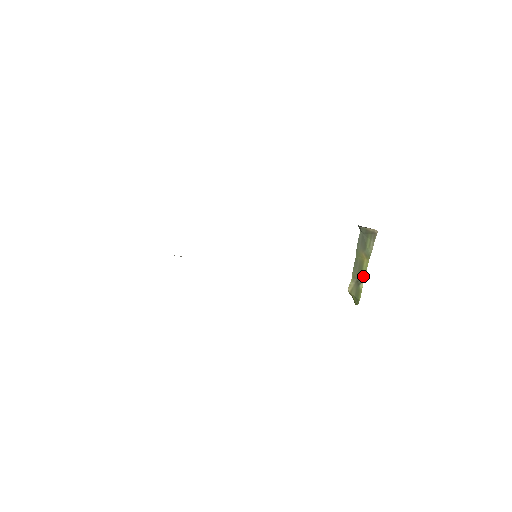
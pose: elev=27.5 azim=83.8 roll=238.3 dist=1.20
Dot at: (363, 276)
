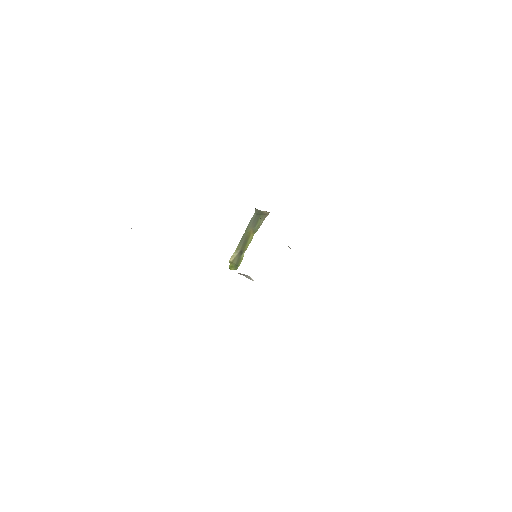
Dot at: (246, 247)
